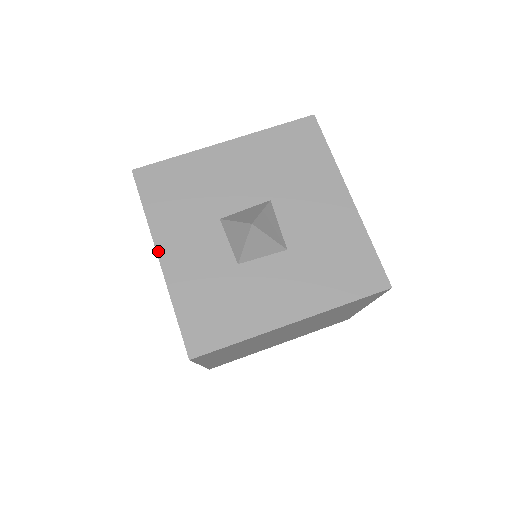
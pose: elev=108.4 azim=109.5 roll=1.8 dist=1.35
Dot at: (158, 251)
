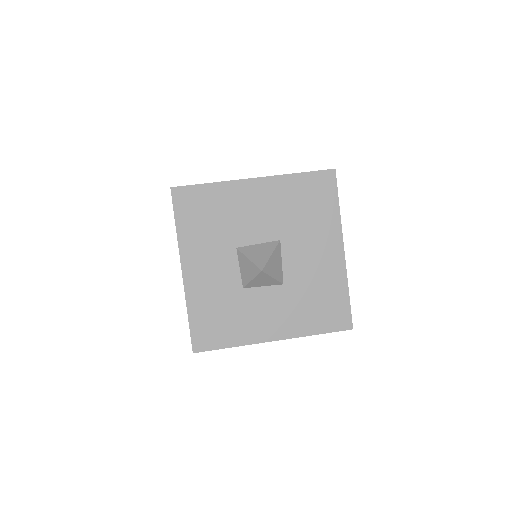
Dot at: (182, 265)
